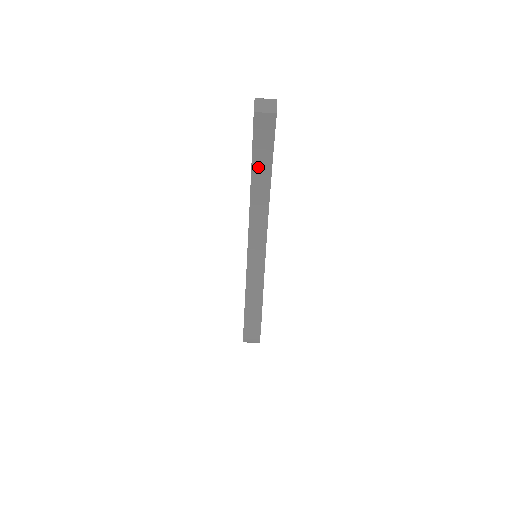
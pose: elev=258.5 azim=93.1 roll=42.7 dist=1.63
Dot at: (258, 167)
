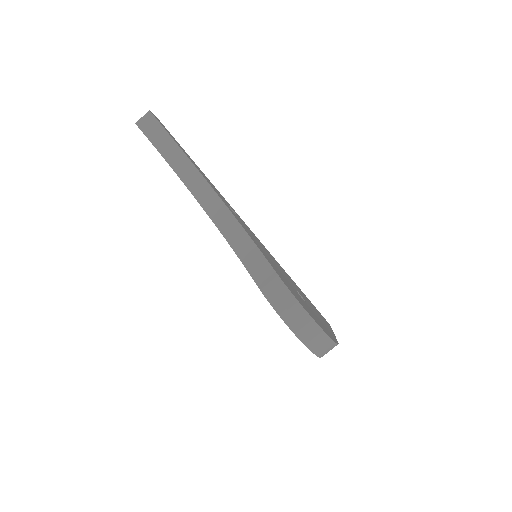
Dot at: (175, 162)
